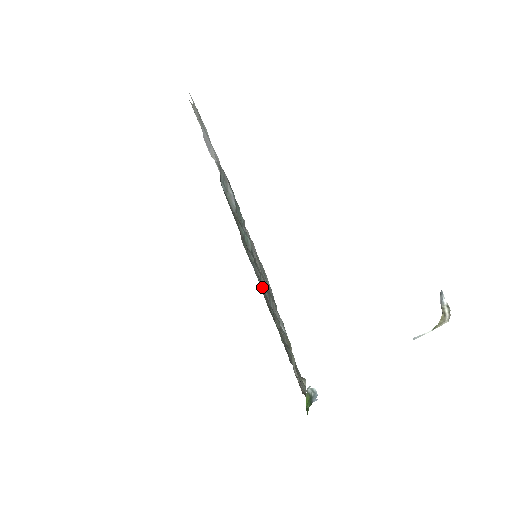
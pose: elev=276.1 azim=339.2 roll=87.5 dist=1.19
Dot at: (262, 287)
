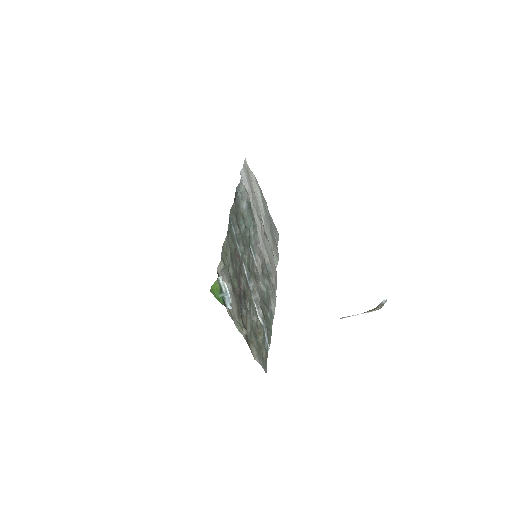
Dot at: (240, 254)
